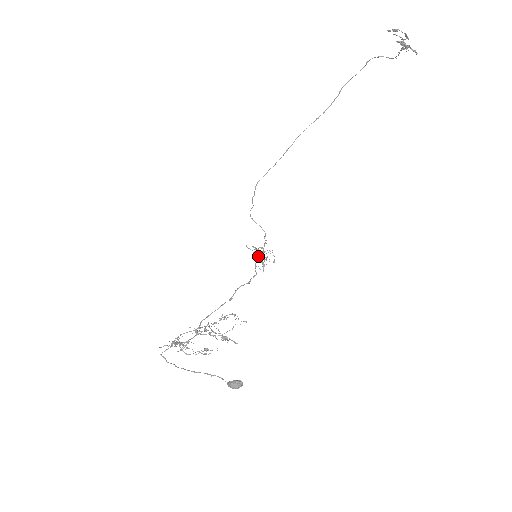
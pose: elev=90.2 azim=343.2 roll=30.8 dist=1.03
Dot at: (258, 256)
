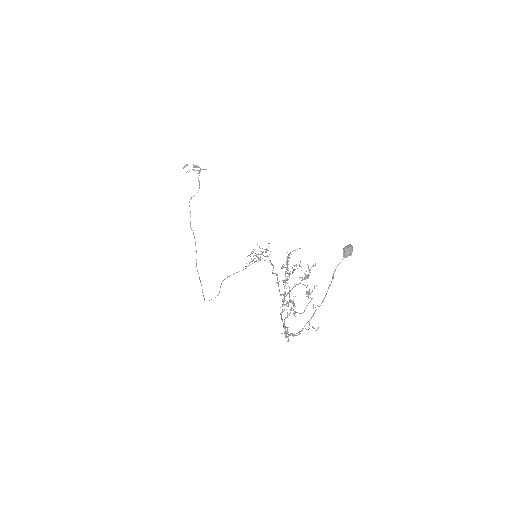
Dot at: occluded
